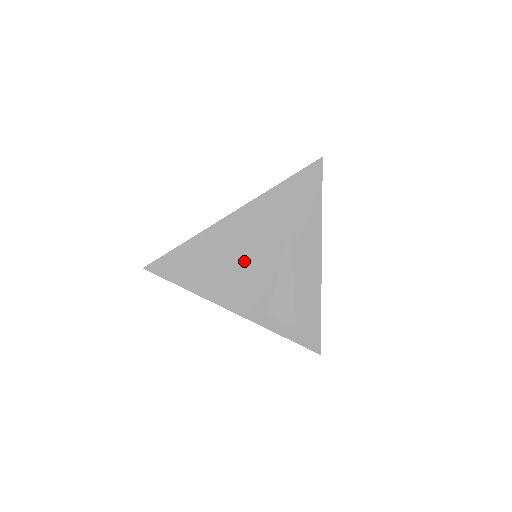
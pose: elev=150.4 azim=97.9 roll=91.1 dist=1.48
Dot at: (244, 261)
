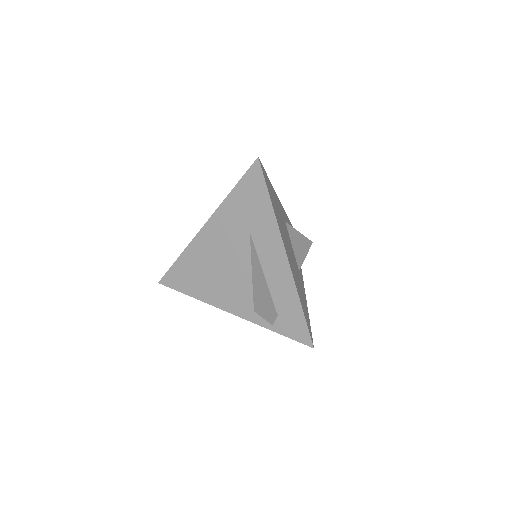
Dot at: (222, 267)
